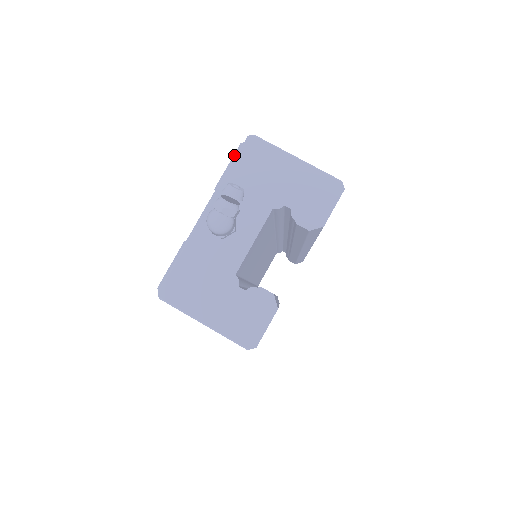
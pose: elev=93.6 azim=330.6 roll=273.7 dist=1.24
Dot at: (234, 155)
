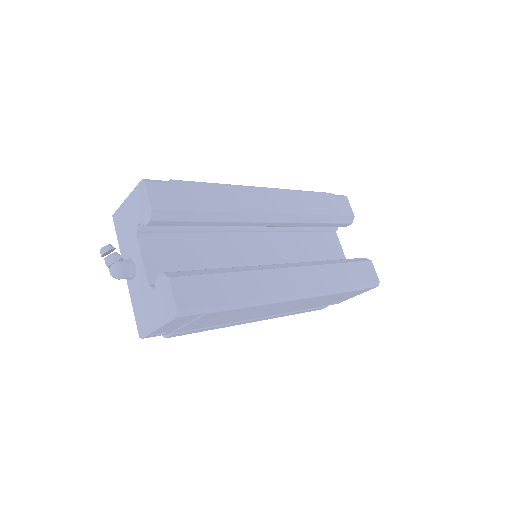
Dot at: occluded
